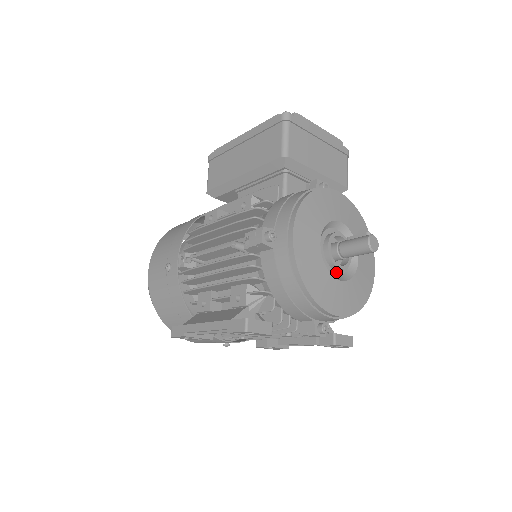
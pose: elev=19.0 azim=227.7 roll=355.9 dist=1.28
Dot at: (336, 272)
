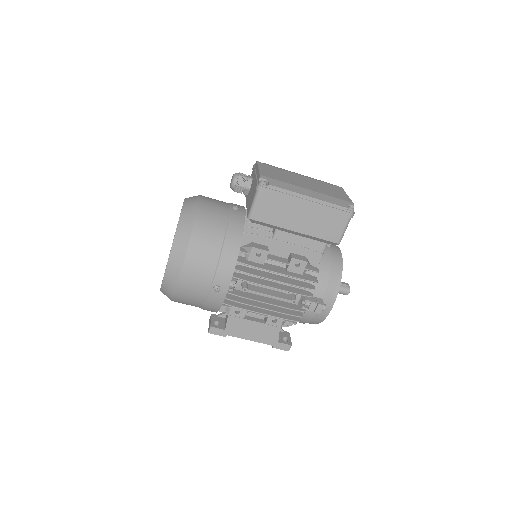
Dot at: occluded
